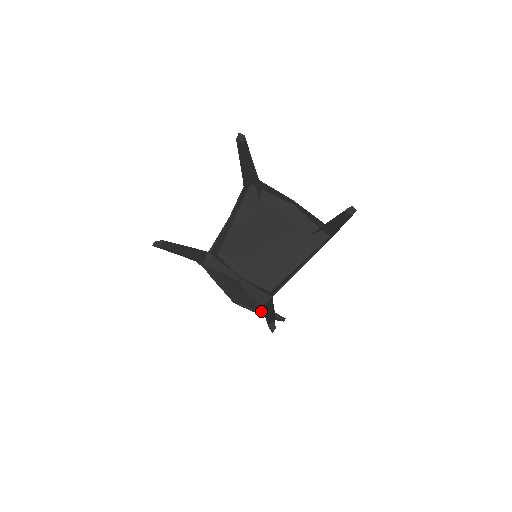
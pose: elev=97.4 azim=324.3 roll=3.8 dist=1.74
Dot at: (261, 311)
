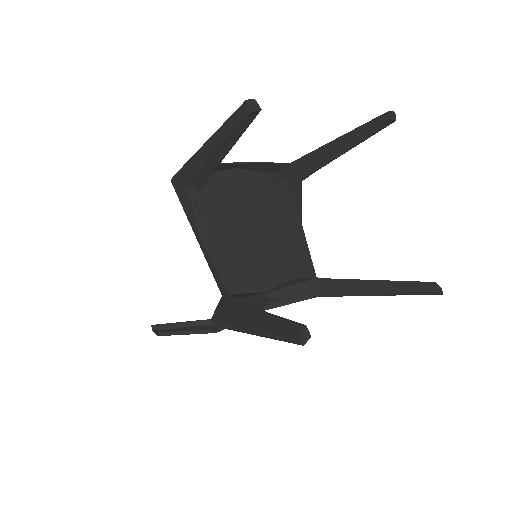
Dot at: occluded
